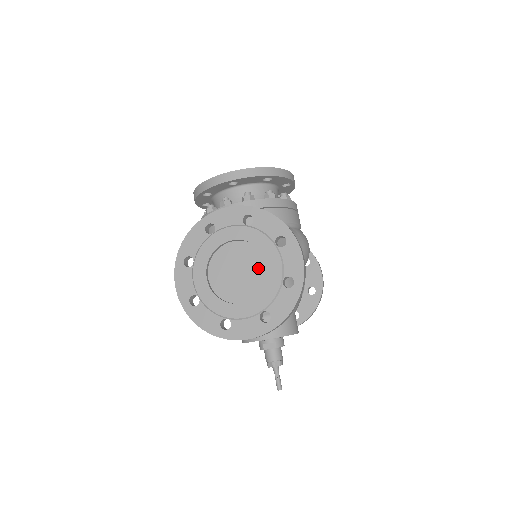
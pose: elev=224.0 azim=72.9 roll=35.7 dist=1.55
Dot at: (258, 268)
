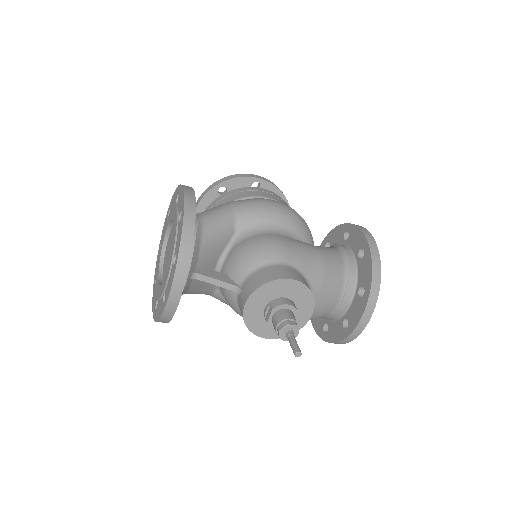
Dot at: occluded
